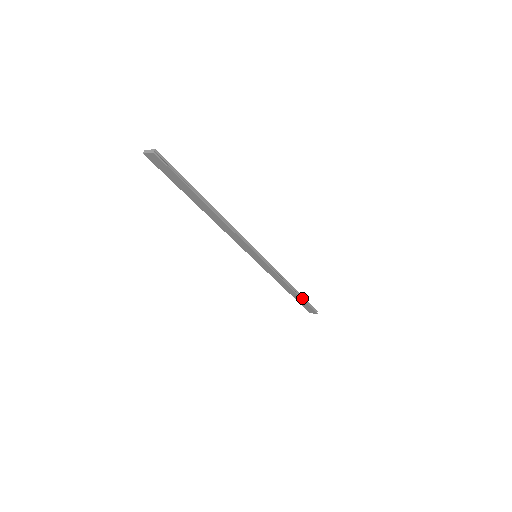
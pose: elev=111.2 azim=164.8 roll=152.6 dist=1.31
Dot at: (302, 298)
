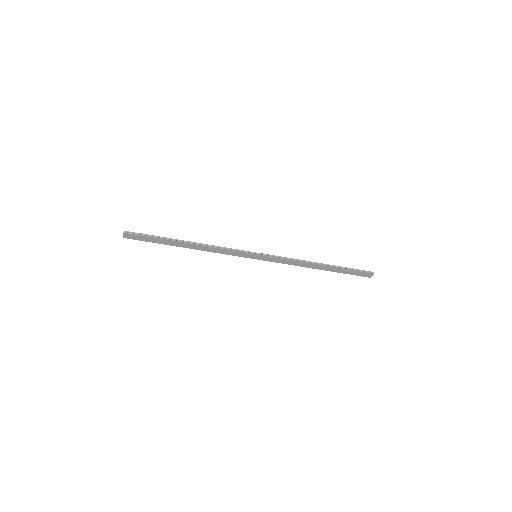
Dot at: (338, 267)
